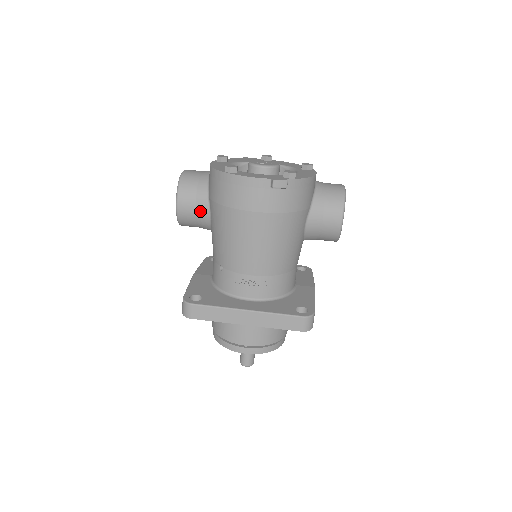
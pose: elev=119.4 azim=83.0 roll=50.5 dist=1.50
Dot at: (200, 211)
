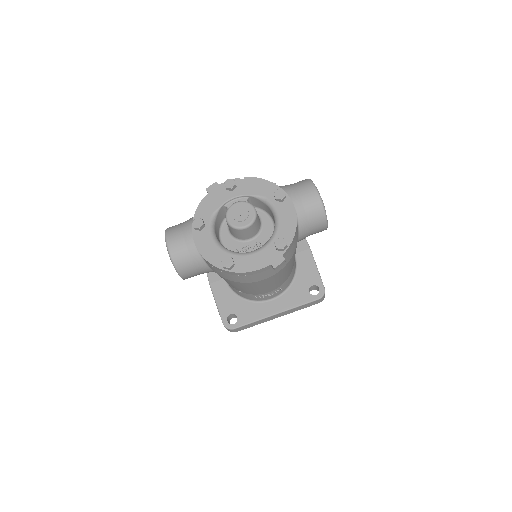
Dot at: (204, 272)
